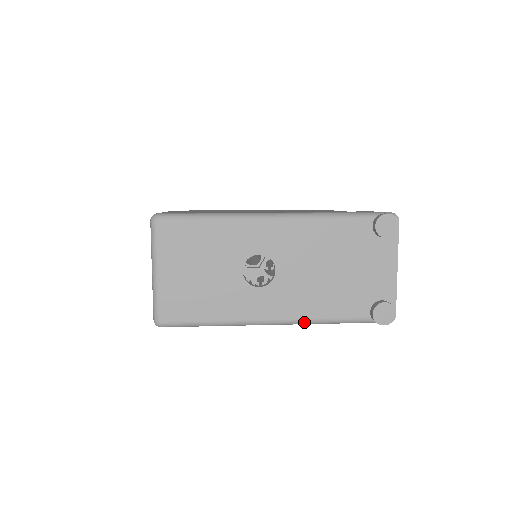
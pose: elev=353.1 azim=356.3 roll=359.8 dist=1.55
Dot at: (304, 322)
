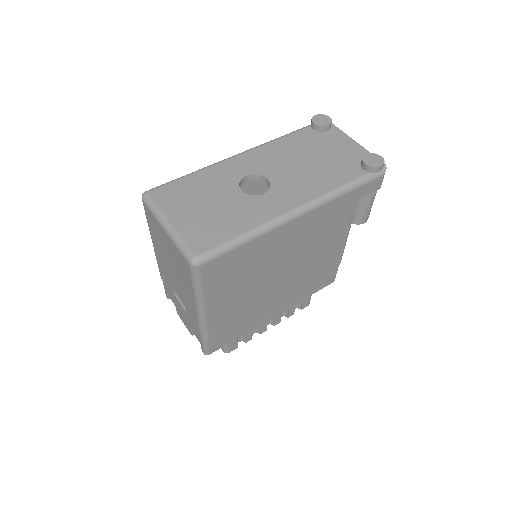
Dot at: (321, 199)
